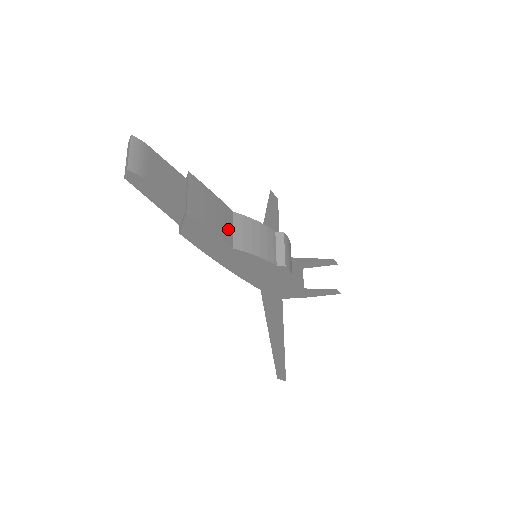
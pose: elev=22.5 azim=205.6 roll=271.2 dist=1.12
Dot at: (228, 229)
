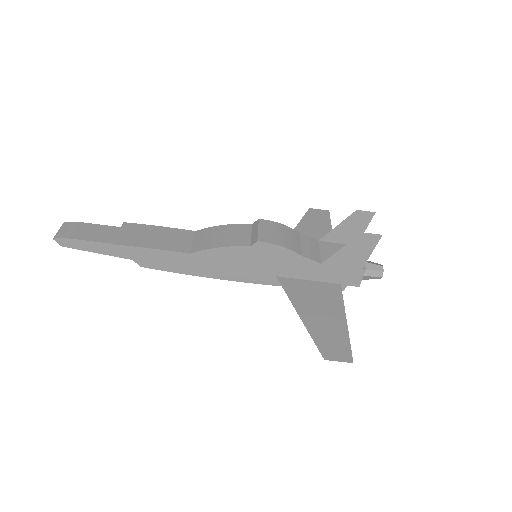
Dot at: (183, 243)
